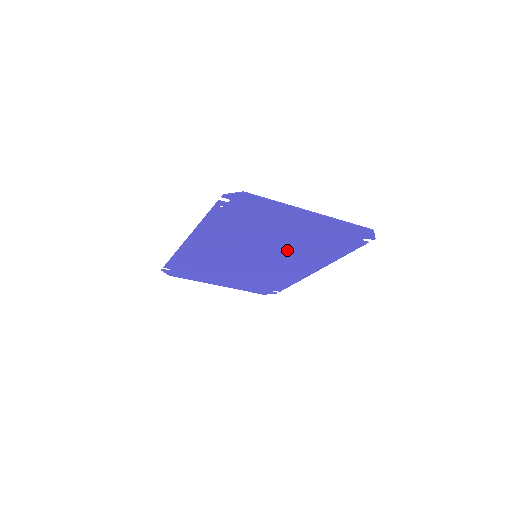
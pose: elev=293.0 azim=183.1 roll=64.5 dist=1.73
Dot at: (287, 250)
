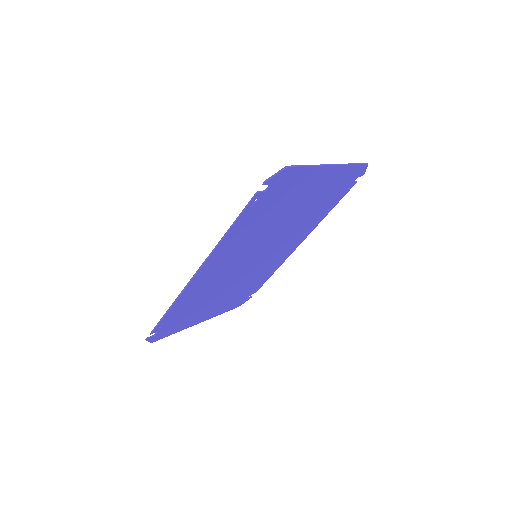
Dot at: (288, 230)
